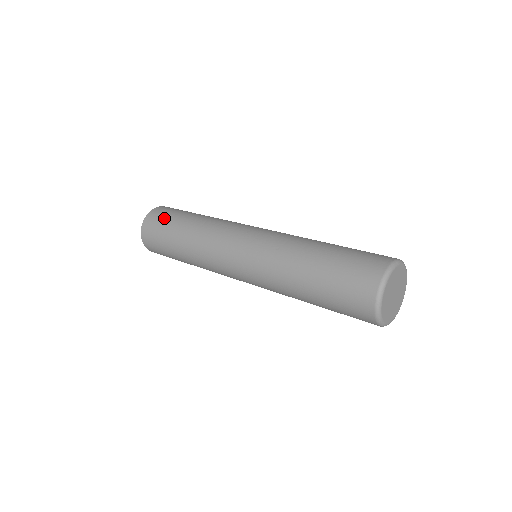
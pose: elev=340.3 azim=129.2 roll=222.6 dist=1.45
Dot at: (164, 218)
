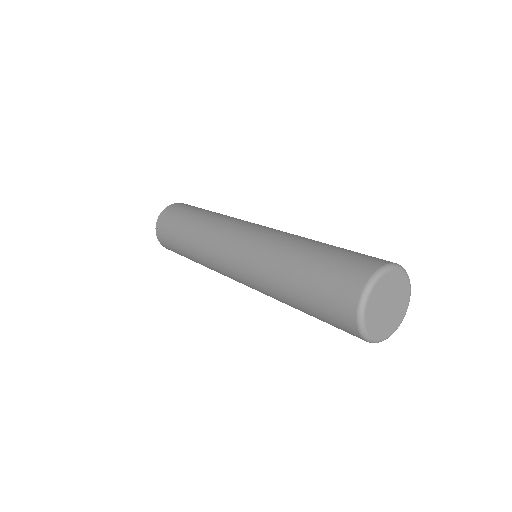
Dot at: (185, 208)
